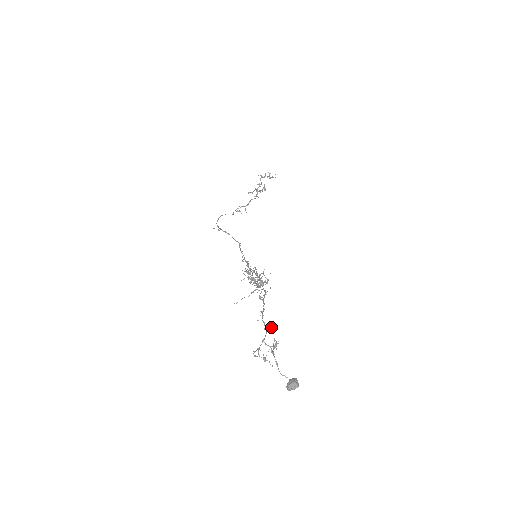
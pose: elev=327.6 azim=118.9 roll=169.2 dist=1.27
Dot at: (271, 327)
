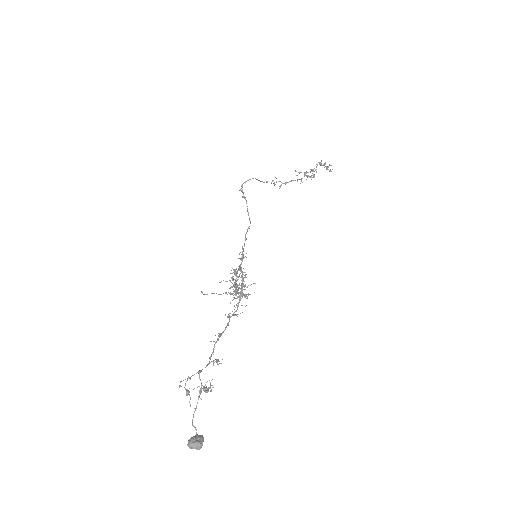
Dot at: occluded
